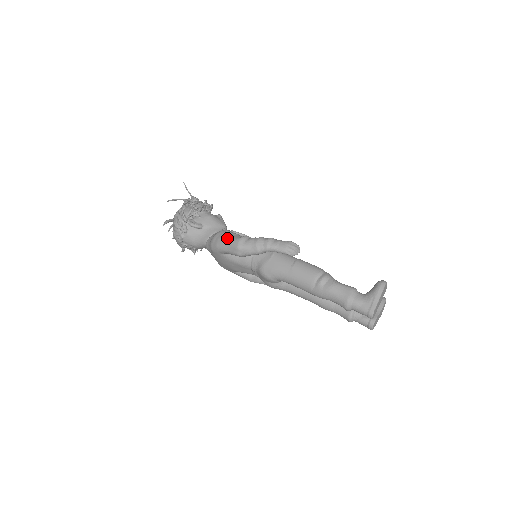
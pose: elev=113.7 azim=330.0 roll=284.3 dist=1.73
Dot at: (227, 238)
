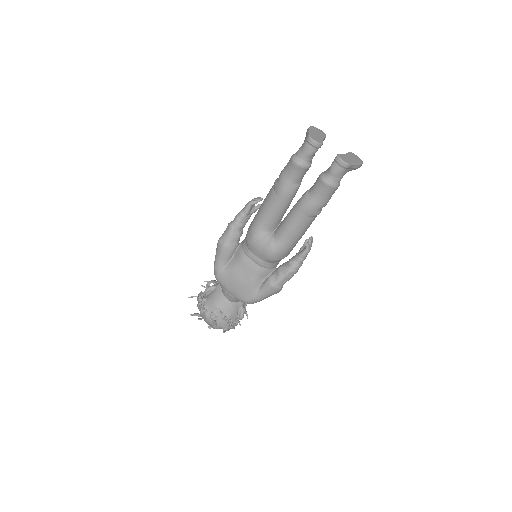
Dot at: occluded
